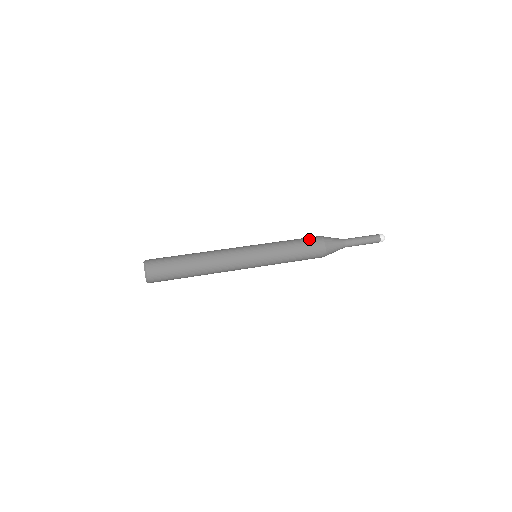
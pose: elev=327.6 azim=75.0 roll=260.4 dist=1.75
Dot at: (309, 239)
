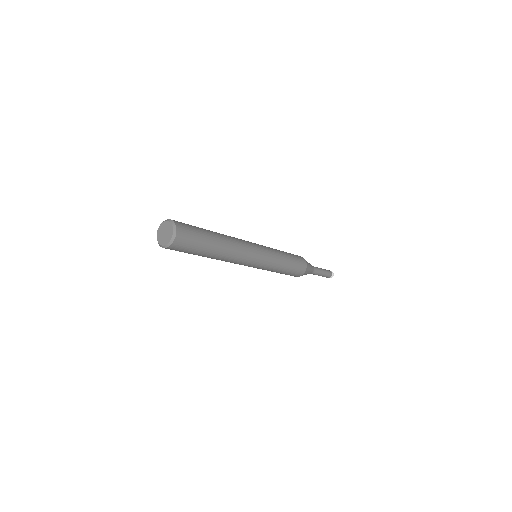
Dot at: (298, 257)
